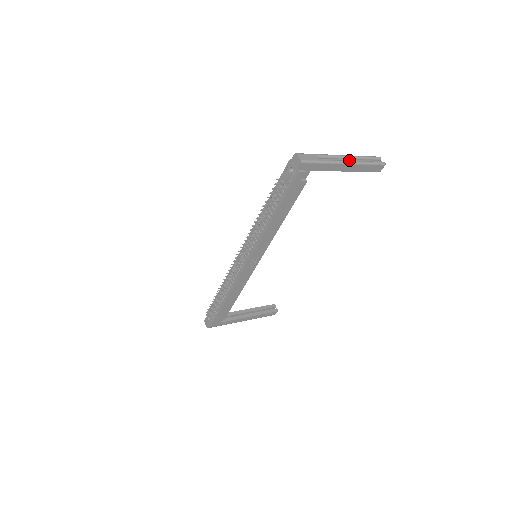
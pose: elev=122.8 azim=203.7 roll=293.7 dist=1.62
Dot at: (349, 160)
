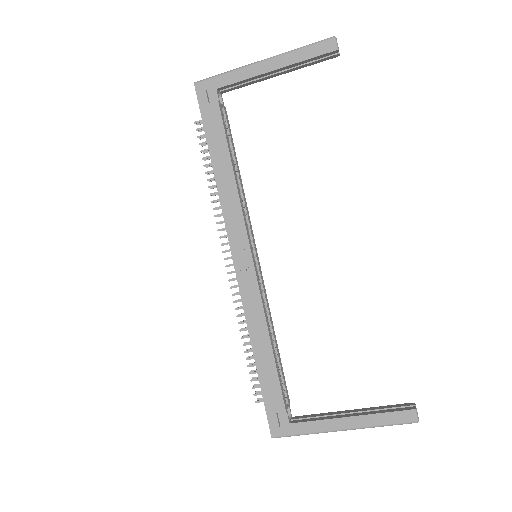
Dot at: occluded
